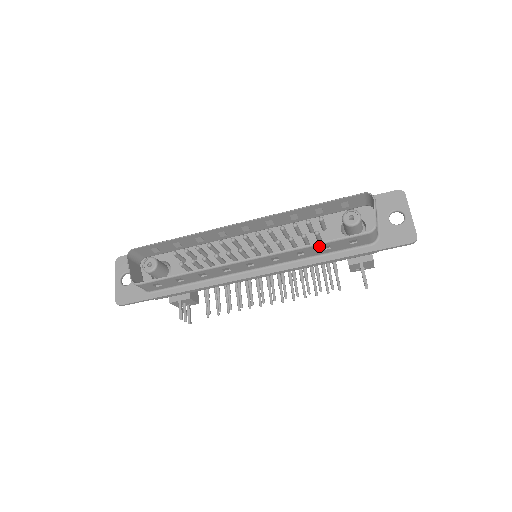
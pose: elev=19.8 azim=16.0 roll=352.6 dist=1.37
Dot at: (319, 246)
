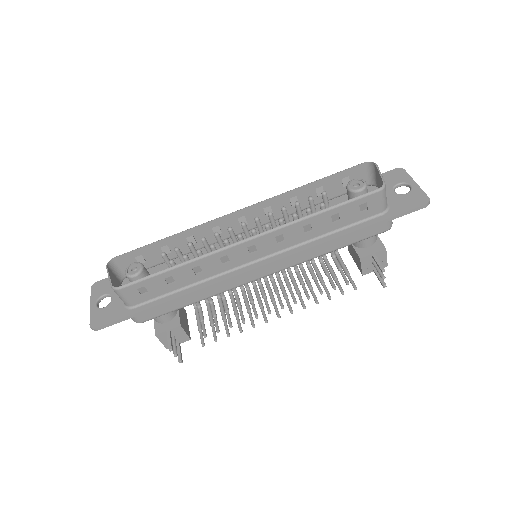
Dot at: (327, 214)
